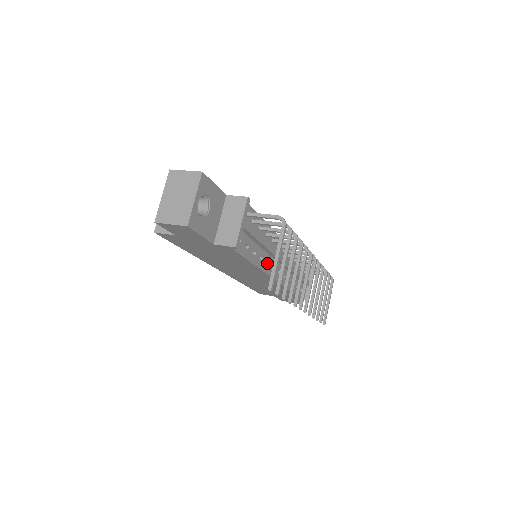
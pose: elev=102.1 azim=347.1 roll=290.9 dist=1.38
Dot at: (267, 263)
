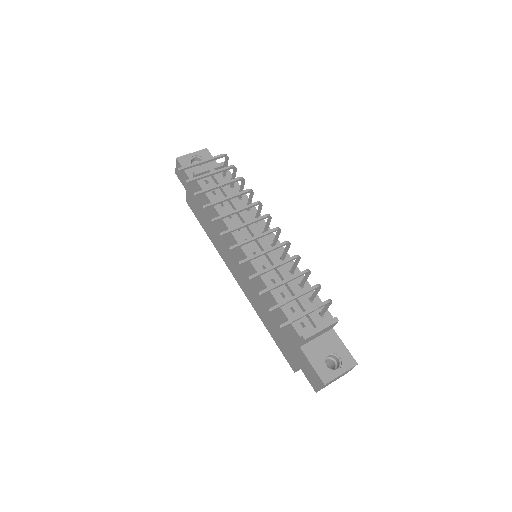
Dot at: (240, 231)
